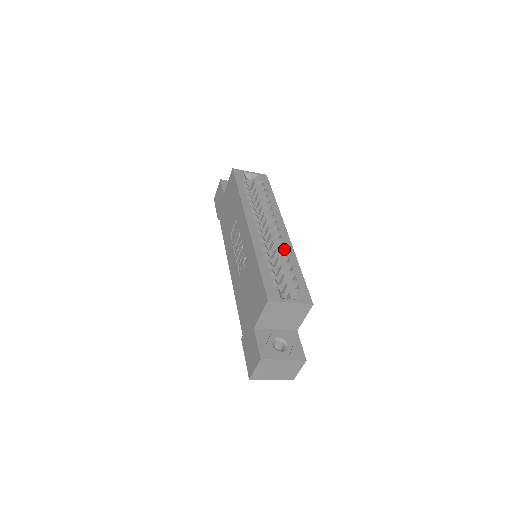
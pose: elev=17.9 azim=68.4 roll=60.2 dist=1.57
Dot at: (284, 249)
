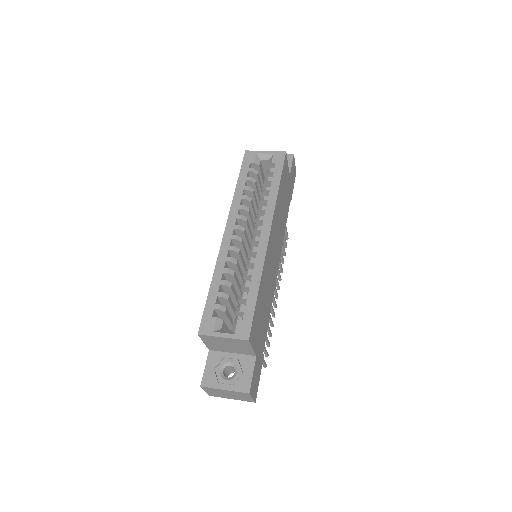
Dot at: (253, 263)
